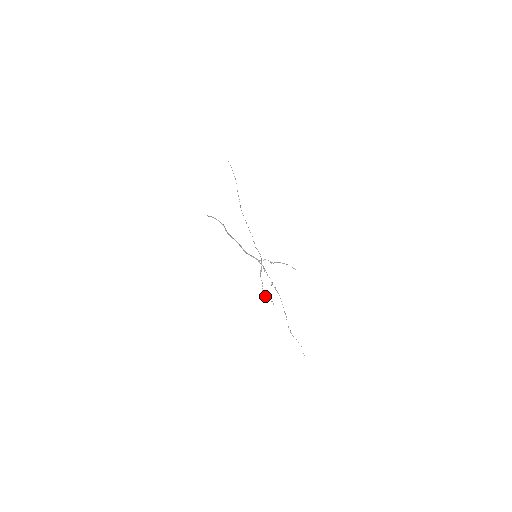
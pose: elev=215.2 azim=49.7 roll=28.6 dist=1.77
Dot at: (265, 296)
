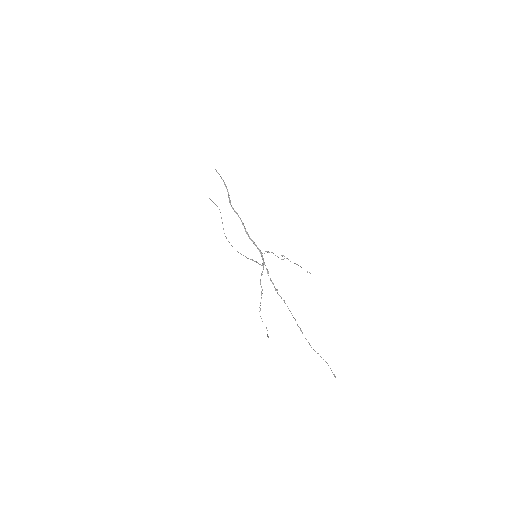
Dot at: (260, 316)
